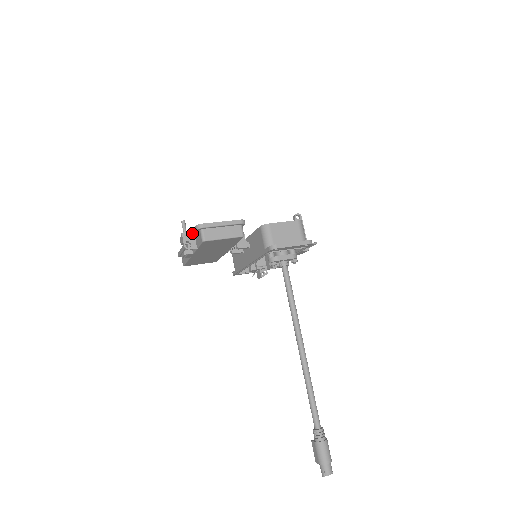
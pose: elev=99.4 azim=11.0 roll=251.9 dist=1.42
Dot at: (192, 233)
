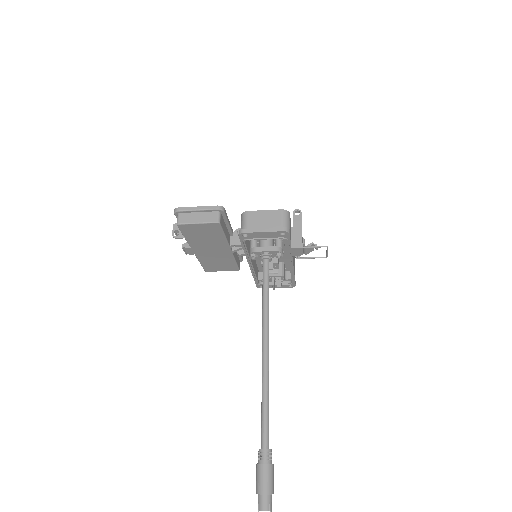
Dot at: occluded
